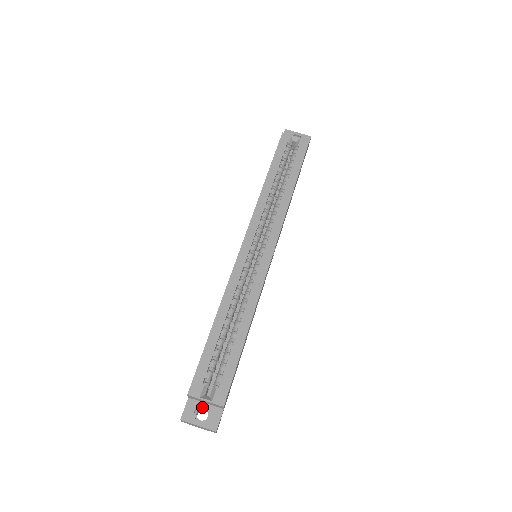
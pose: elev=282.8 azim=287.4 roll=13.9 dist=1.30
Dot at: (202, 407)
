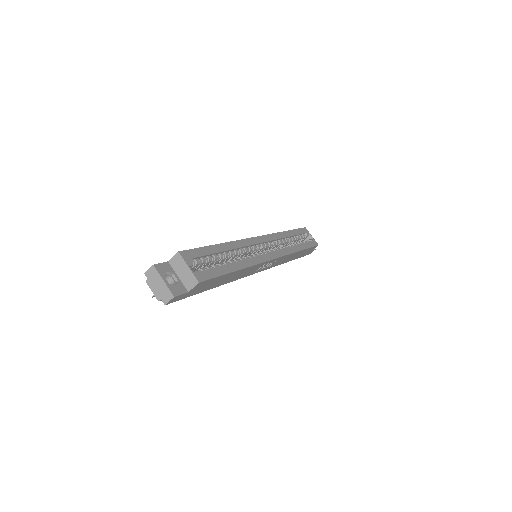
Dot at: (172, 277)
